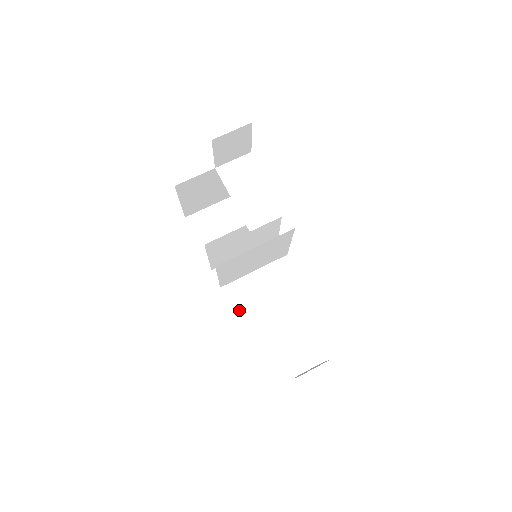
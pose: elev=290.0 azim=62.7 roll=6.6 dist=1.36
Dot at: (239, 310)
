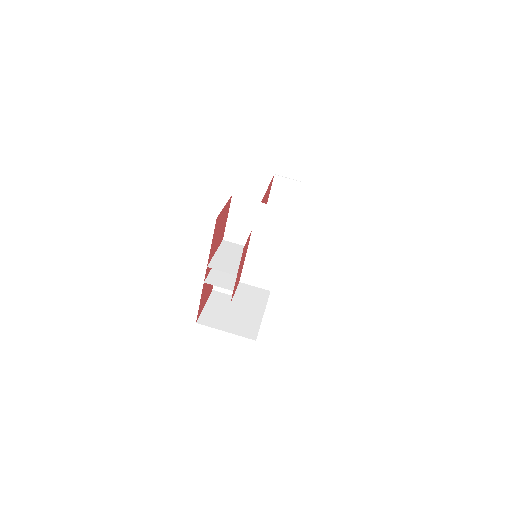
Dot at: occluded
